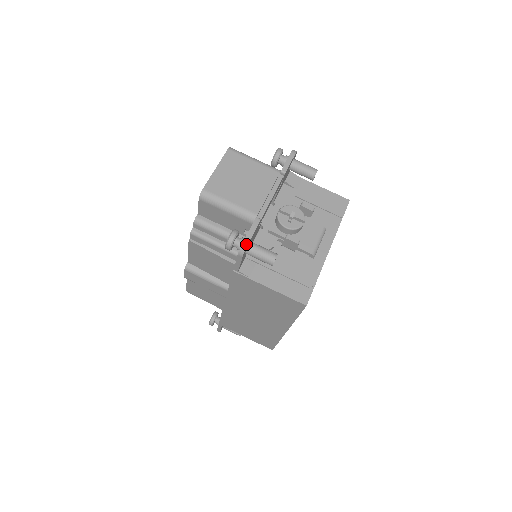
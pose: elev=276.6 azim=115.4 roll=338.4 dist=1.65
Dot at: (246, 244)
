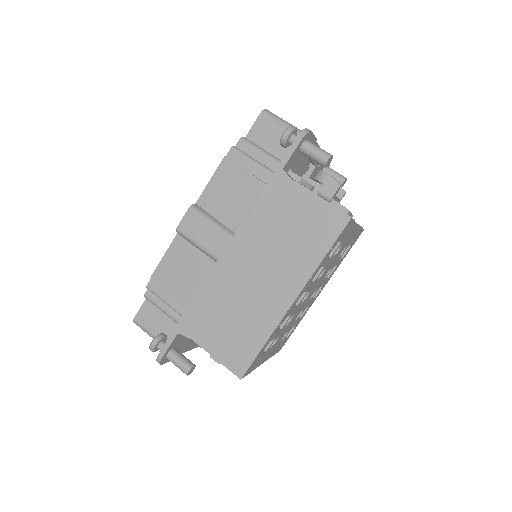
Dot at: (309, 130)
